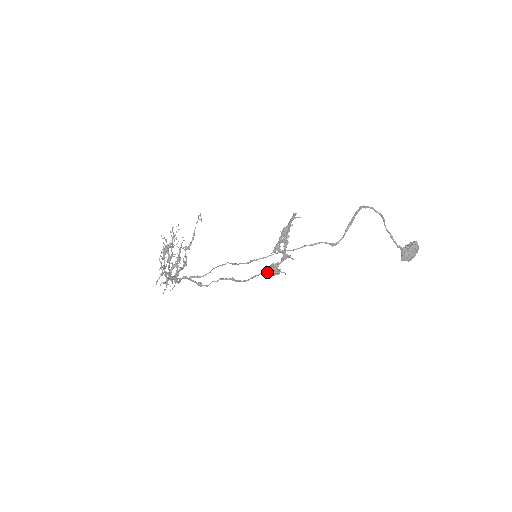
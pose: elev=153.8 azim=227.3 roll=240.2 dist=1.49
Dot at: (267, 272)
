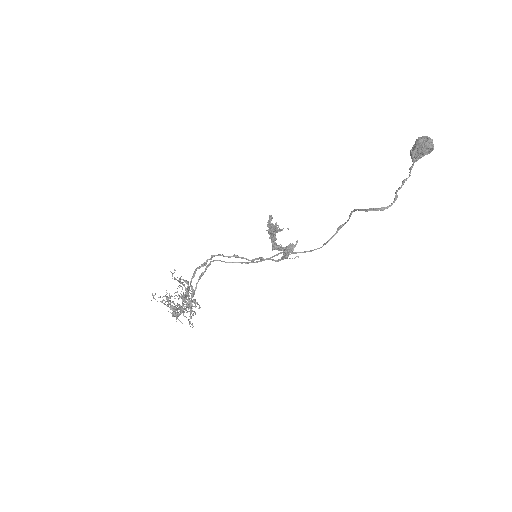
Dot at: (278, 261)
